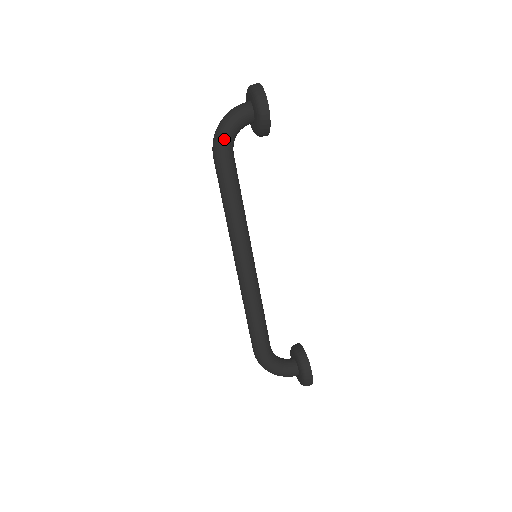
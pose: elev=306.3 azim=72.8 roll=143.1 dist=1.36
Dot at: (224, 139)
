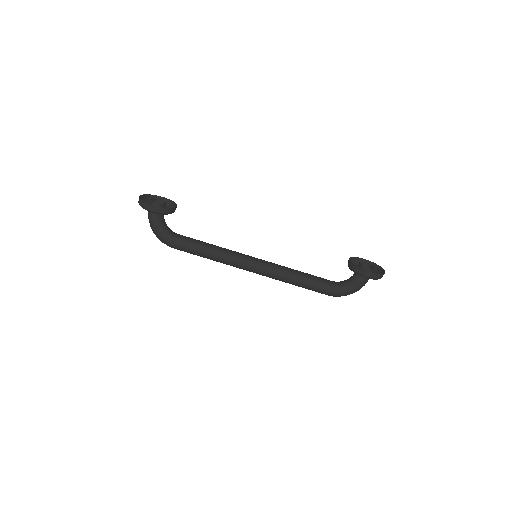
Dot at: (163, 239)
